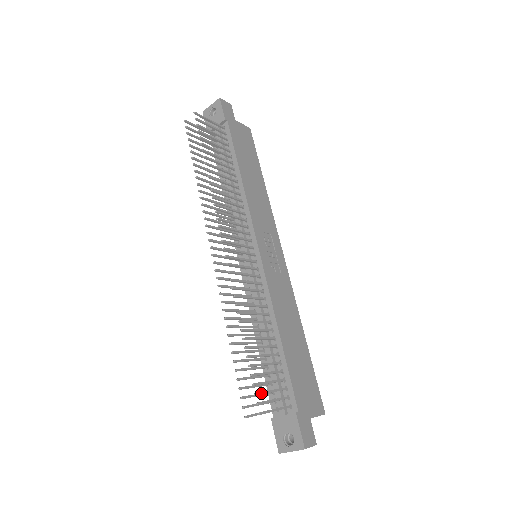
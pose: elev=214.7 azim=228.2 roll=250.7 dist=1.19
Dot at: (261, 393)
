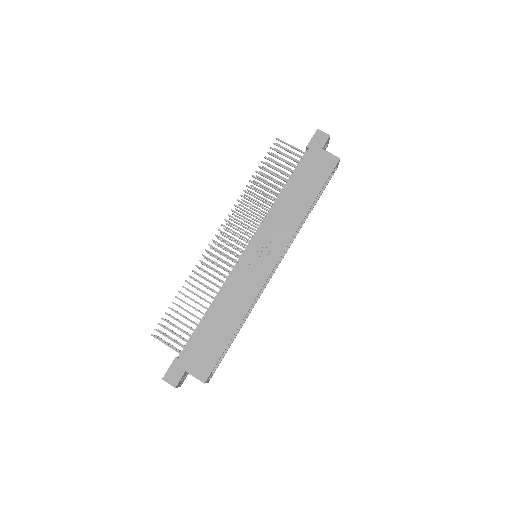
Dot at: (163, 327)
